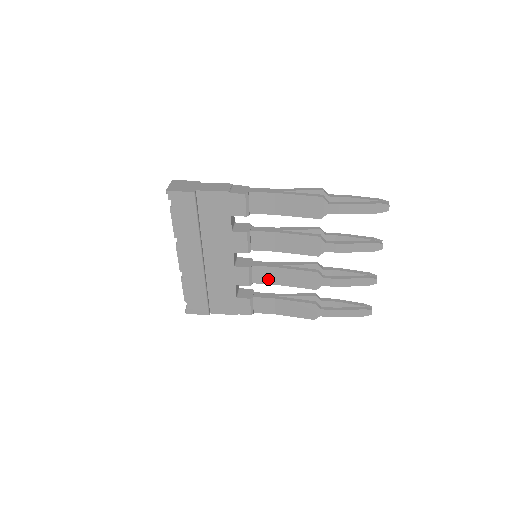
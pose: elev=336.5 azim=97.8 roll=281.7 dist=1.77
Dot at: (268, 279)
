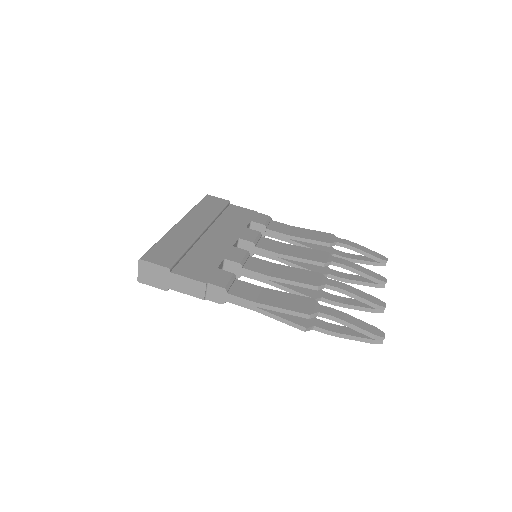
Dot at: occluded
